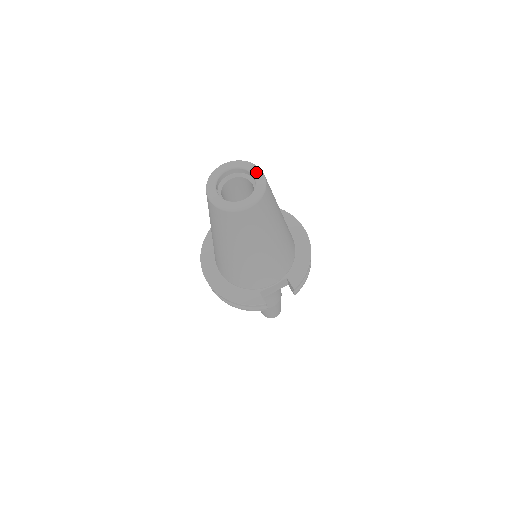
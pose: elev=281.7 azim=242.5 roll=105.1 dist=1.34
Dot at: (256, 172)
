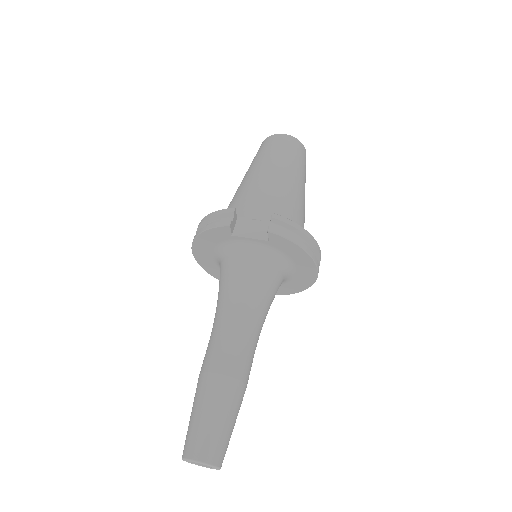
Dot at: occluded
